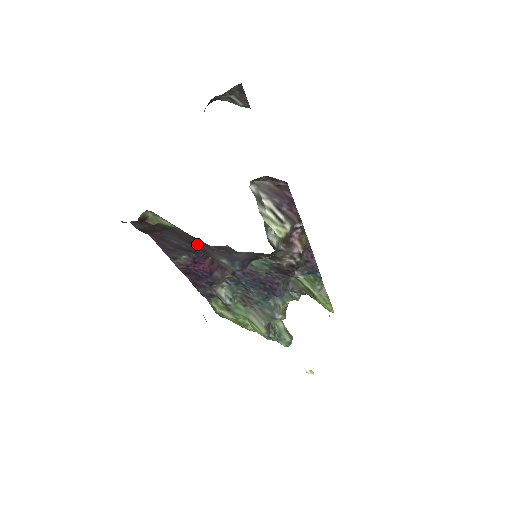
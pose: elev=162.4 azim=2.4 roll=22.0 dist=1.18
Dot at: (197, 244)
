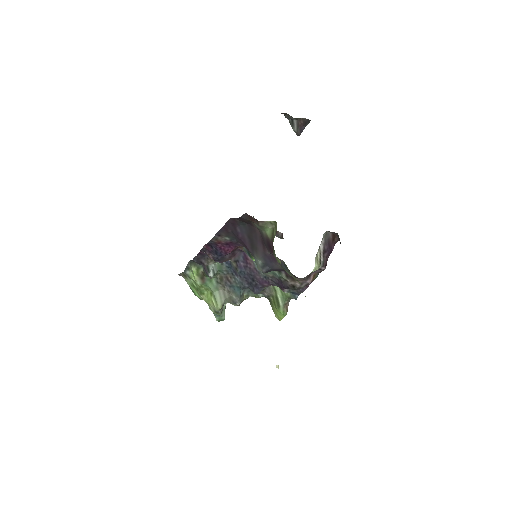
Dot at: (256, 243)
